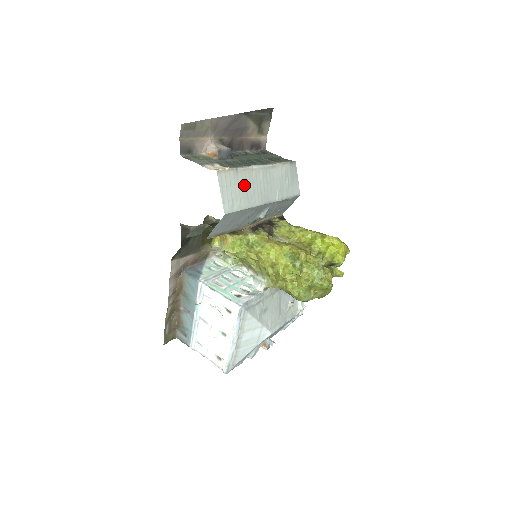
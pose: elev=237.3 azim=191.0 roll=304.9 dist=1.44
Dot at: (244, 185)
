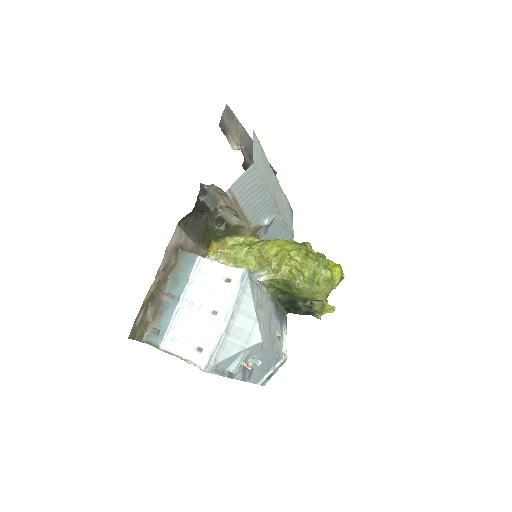
Dot at: (265, 167)
